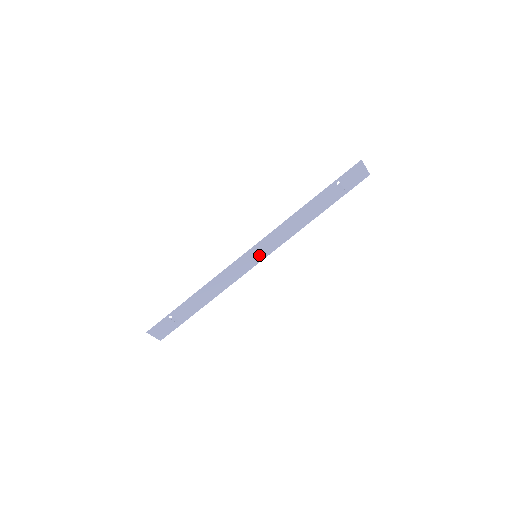
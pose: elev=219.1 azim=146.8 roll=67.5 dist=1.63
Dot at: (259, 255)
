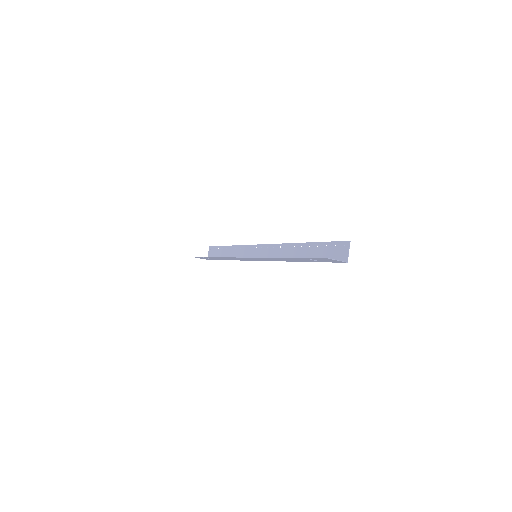
Dot at: (256, 259)
